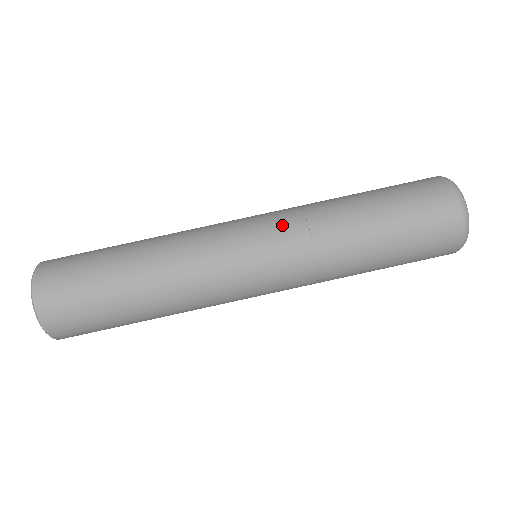
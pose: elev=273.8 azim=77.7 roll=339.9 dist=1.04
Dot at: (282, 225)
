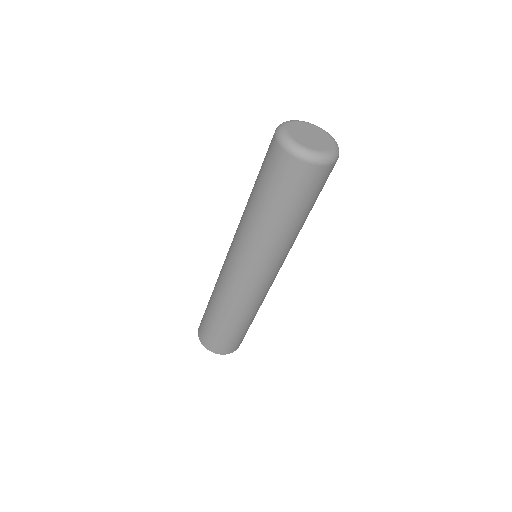
Dot at: (261, 262)
